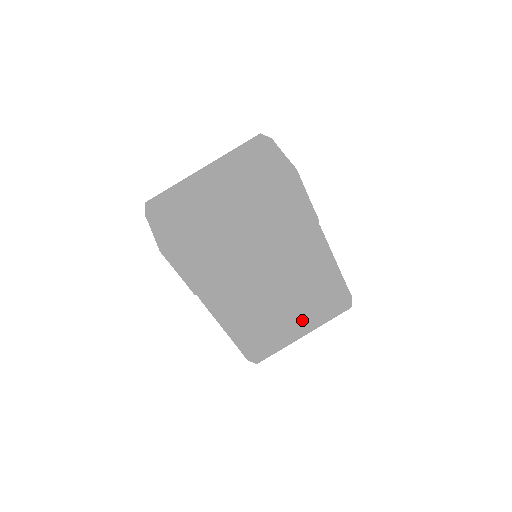
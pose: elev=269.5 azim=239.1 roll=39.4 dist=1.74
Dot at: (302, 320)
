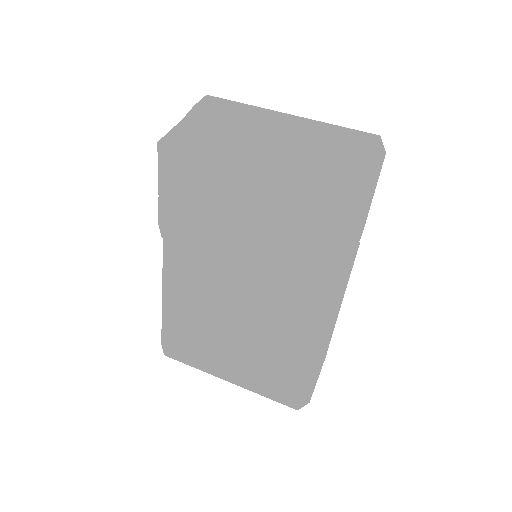
Dot at: (239, 365)
